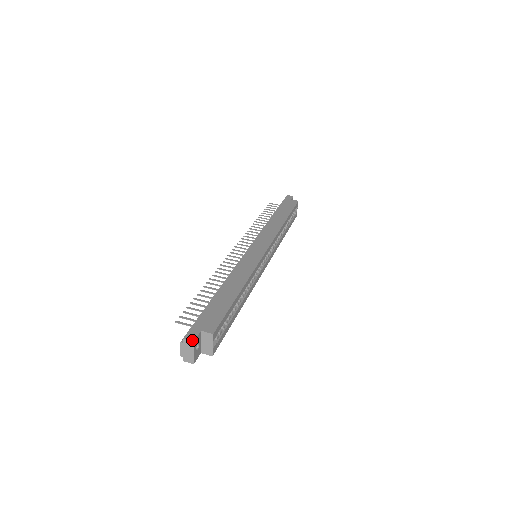
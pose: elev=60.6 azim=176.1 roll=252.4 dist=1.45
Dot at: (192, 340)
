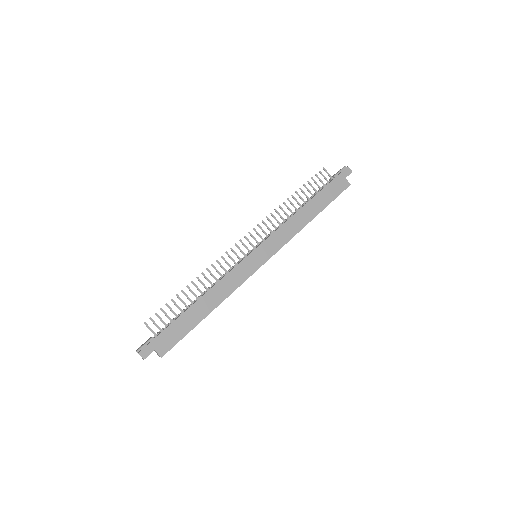
Dot at: (143, 358)
